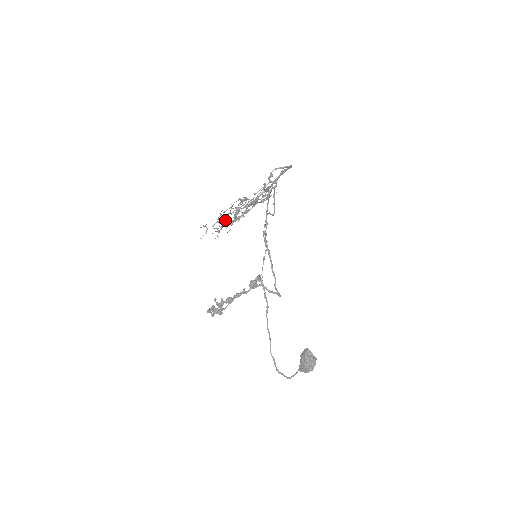
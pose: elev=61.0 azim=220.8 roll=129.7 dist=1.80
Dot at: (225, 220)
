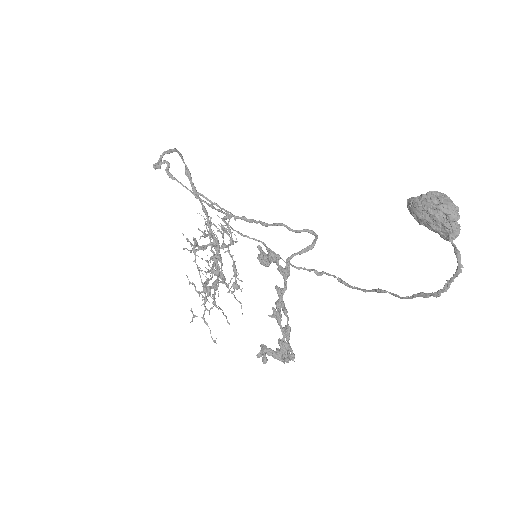
Dot at: occluded
